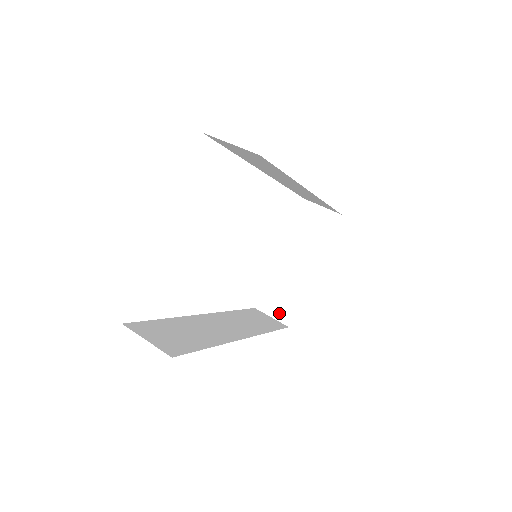
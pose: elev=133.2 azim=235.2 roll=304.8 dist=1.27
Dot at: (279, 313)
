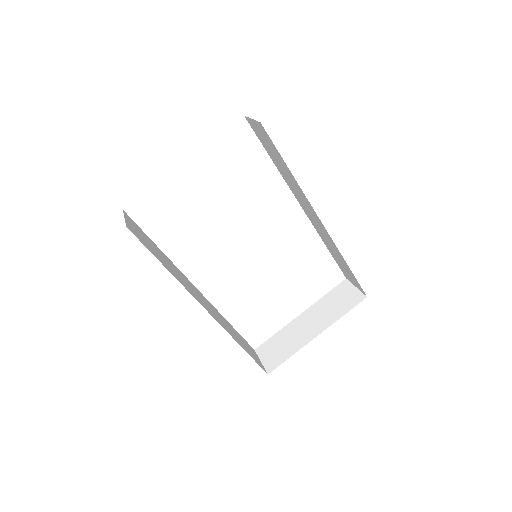
Dot at: (269, 360)
